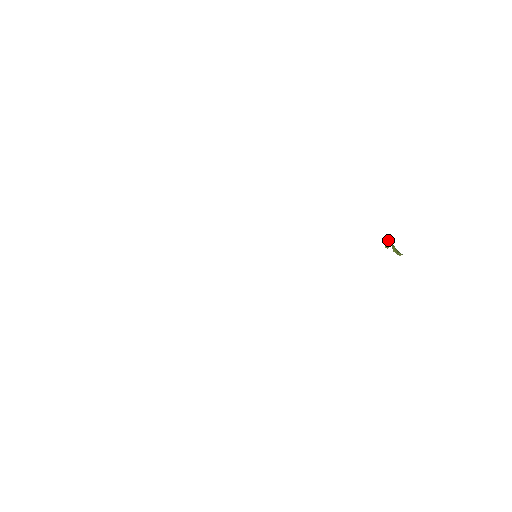
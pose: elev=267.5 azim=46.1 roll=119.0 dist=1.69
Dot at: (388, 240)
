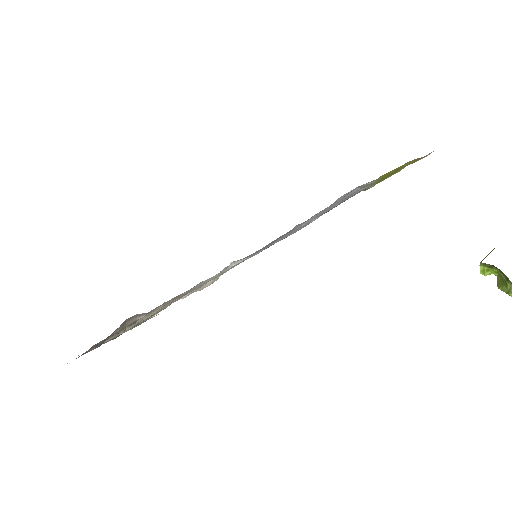
Dot at: occluded
